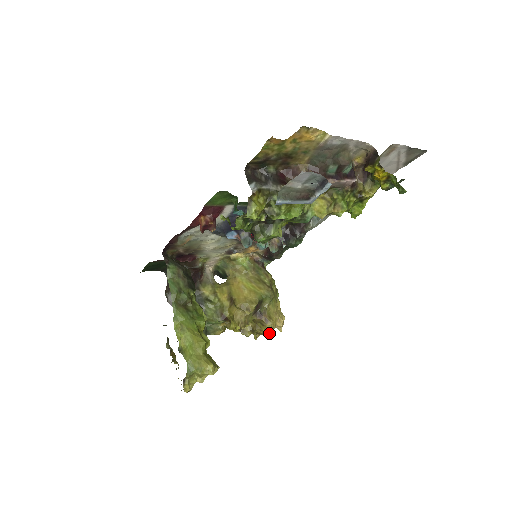
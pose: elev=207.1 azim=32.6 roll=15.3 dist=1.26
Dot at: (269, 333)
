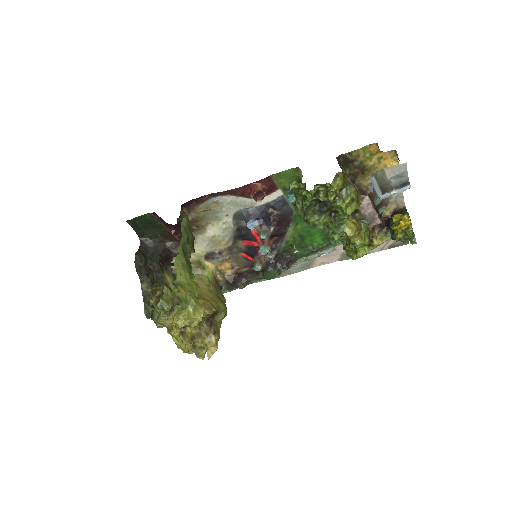
Dot at: (203, 351)
